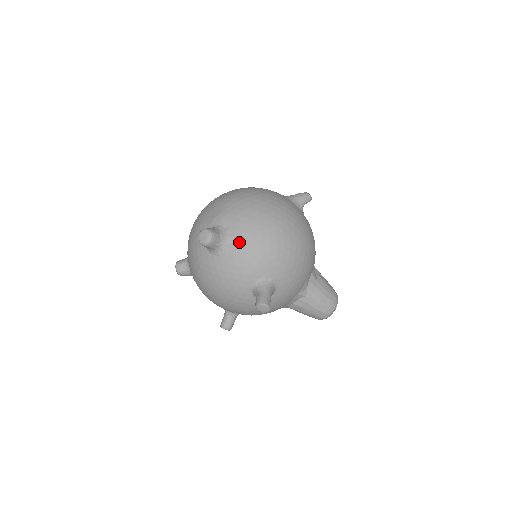
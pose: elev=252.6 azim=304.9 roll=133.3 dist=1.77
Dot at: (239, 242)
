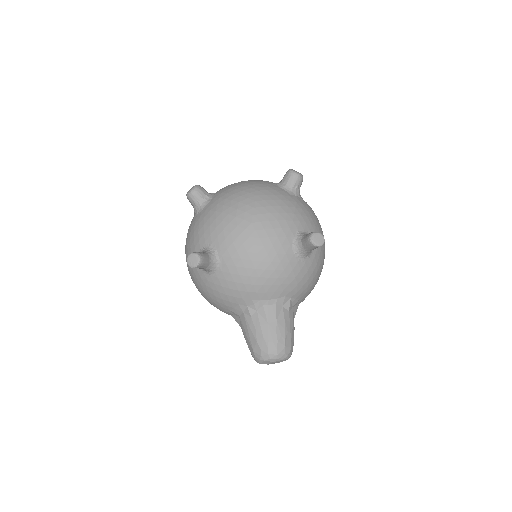
Dot at: (308, 205)
